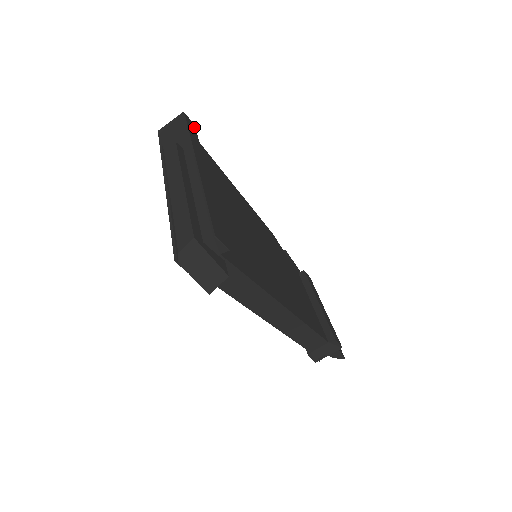
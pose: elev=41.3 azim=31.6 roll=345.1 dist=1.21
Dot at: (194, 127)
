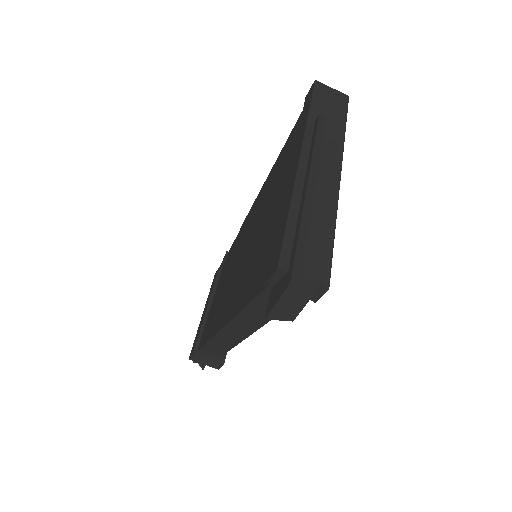
Dot at: occluded
